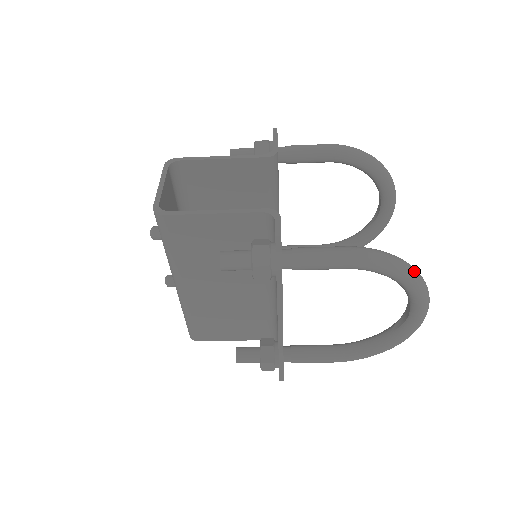
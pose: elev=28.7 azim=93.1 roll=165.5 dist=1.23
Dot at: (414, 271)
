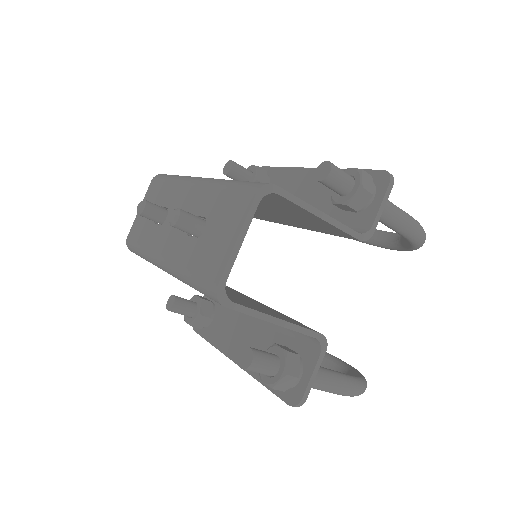
Dot at: occluded
